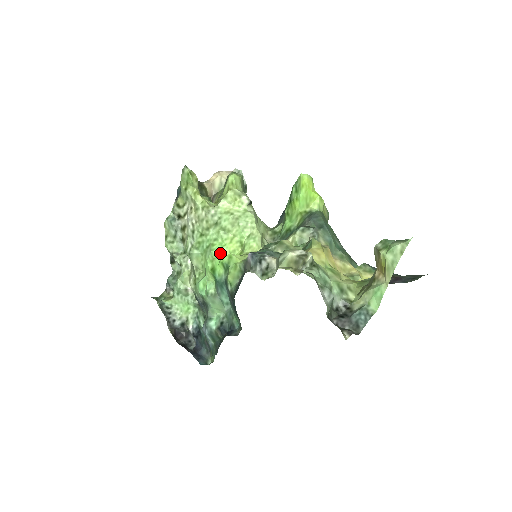
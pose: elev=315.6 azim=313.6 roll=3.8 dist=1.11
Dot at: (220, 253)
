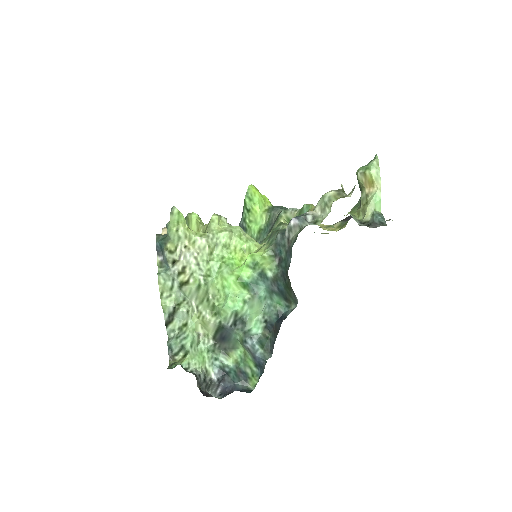
Dot at: (234, 265)
